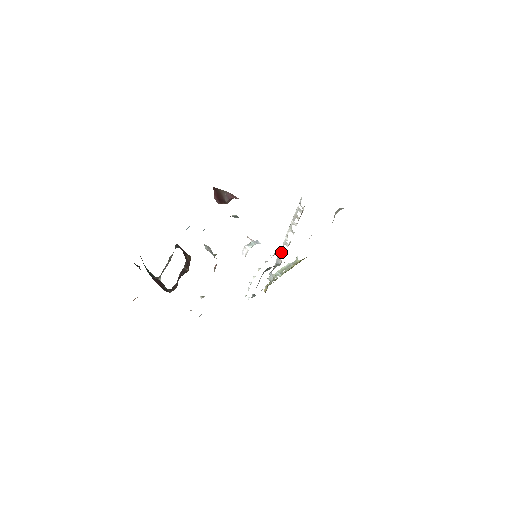
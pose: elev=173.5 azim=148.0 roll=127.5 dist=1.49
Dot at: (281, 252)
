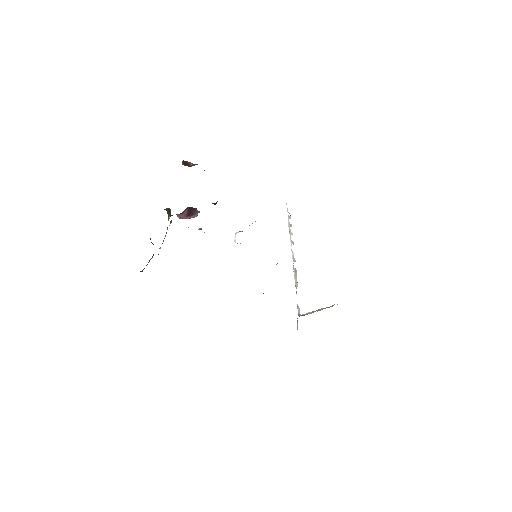
Dot at: (294, 272)
